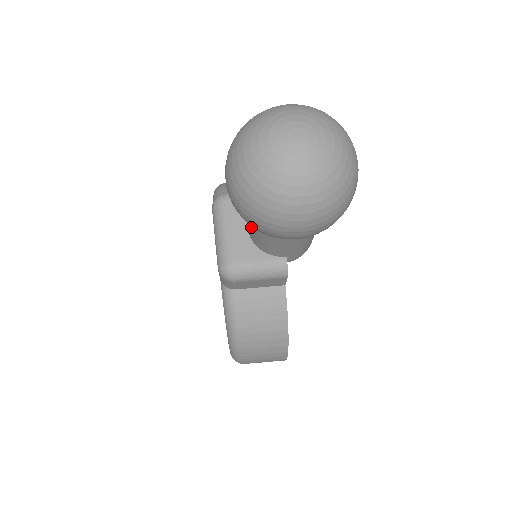
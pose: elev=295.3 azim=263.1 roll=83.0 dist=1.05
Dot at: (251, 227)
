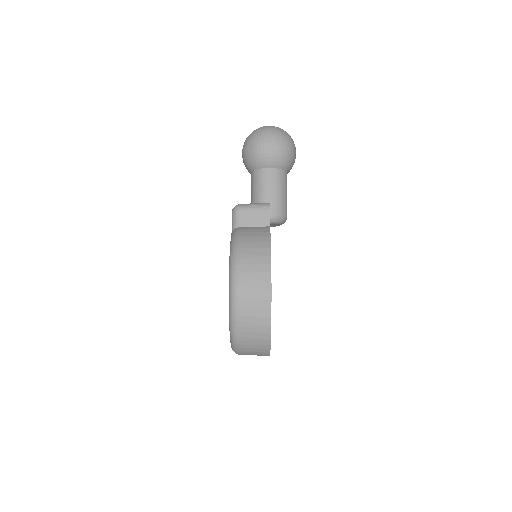
Dot at: (252, 190)
